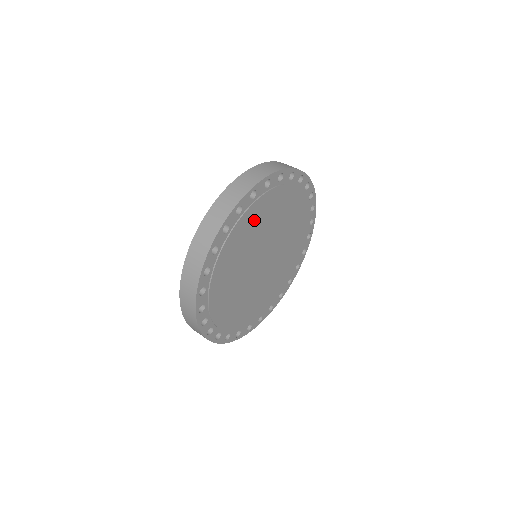
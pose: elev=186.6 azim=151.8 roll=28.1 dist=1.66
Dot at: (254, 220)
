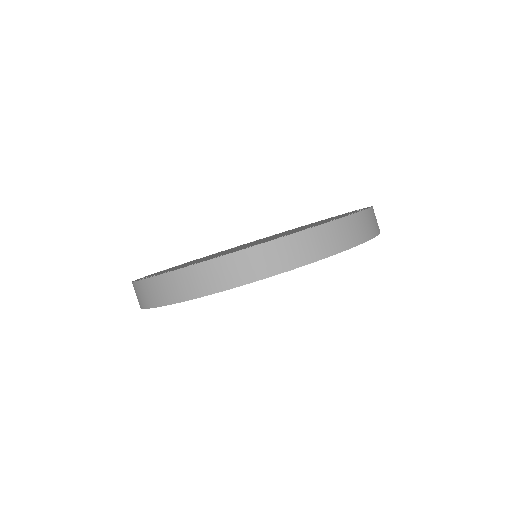
Dot at: occluded
